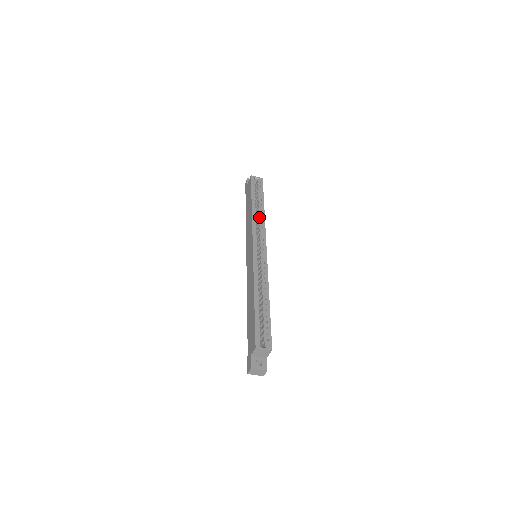
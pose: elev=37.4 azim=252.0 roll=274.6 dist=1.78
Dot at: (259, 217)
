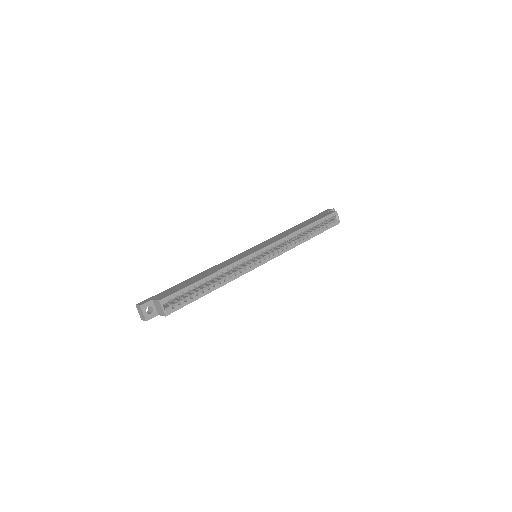
Dot at: (297, 239)
